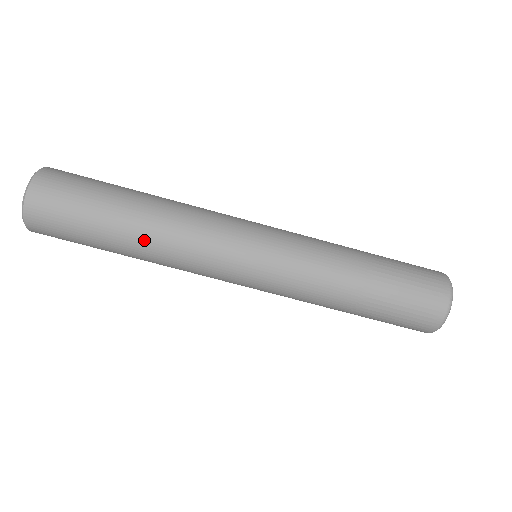
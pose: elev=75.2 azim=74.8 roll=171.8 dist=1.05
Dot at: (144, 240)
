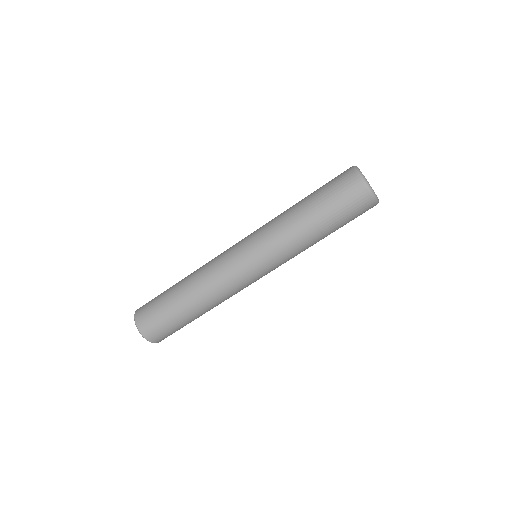
Dot at: (202, 305)
